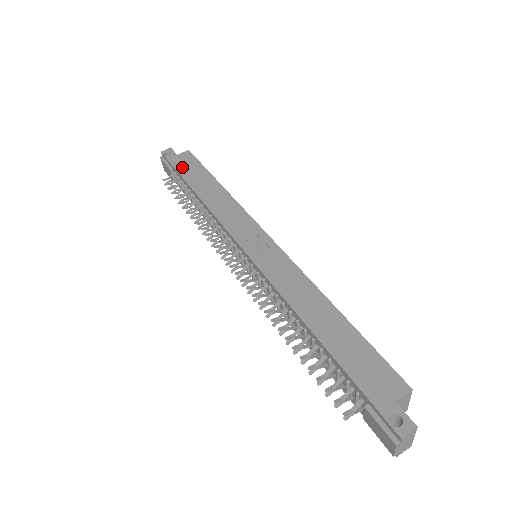
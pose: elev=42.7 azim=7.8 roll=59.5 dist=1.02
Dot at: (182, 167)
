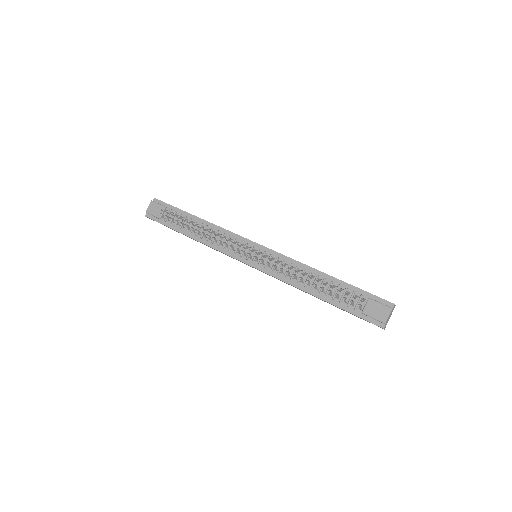
Dot at: occluded
